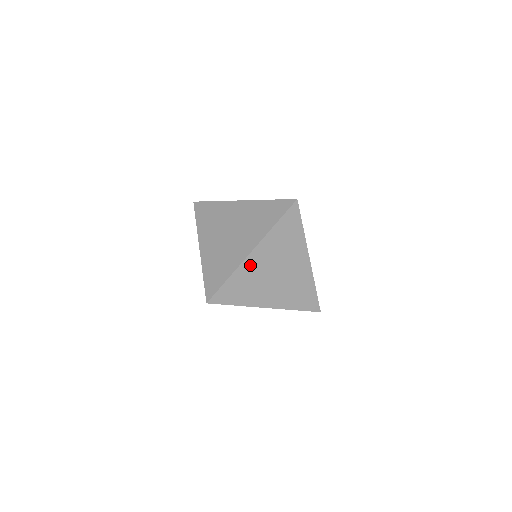
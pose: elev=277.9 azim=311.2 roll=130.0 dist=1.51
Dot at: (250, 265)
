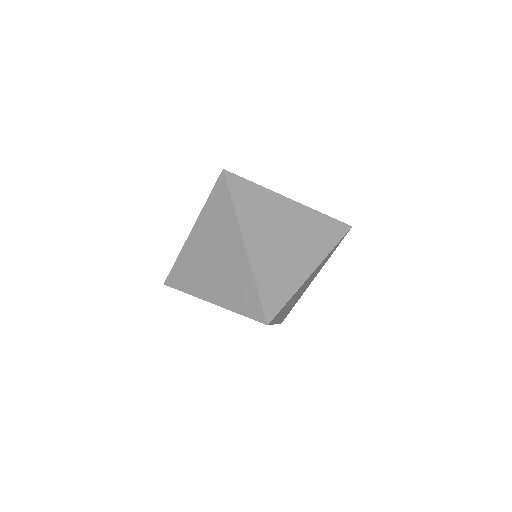
Dot at: (258, 256)
